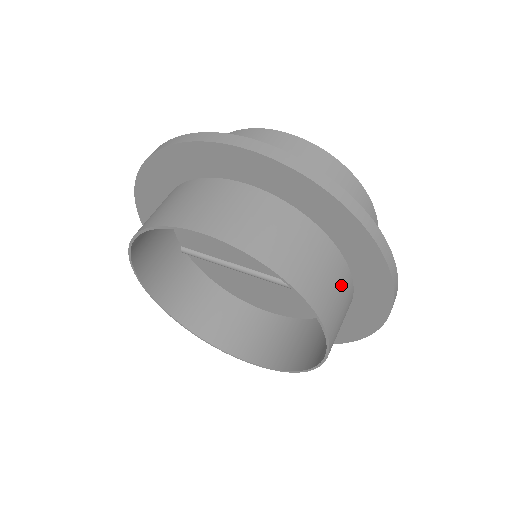
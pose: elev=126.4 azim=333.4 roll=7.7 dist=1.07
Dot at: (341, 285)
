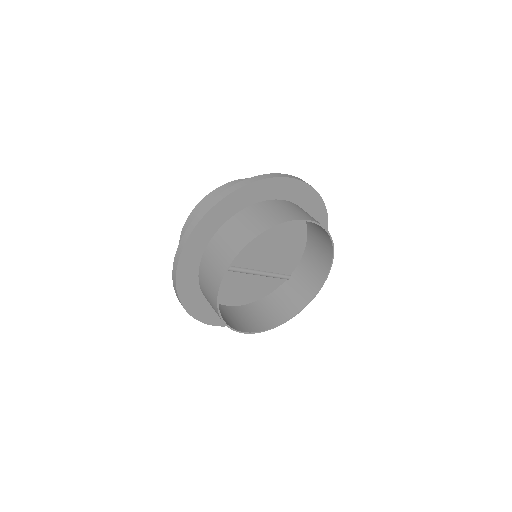
Dot at: (315, 256)
